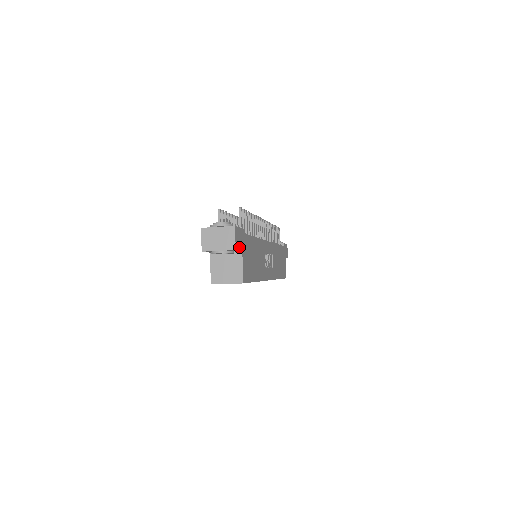
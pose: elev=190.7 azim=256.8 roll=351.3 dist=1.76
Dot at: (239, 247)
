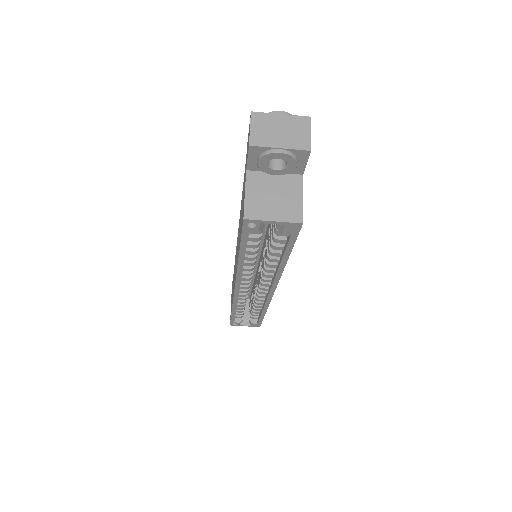
Dot at: (306, 160)
